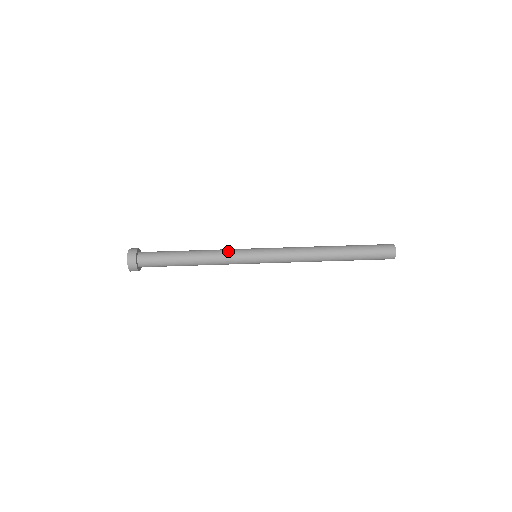
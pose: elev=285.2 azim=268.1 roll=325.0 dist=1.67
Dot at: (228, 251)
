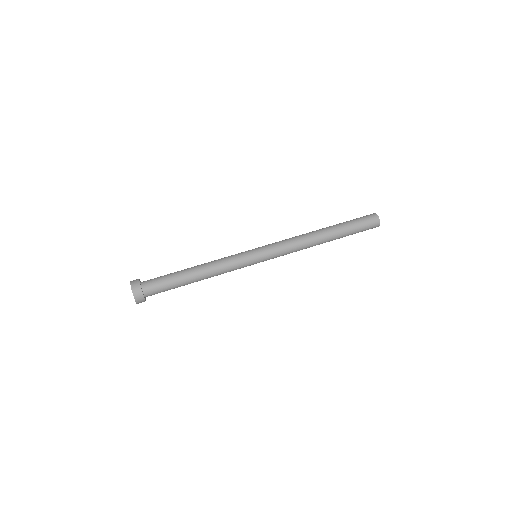
Dot at: (230, 259)
